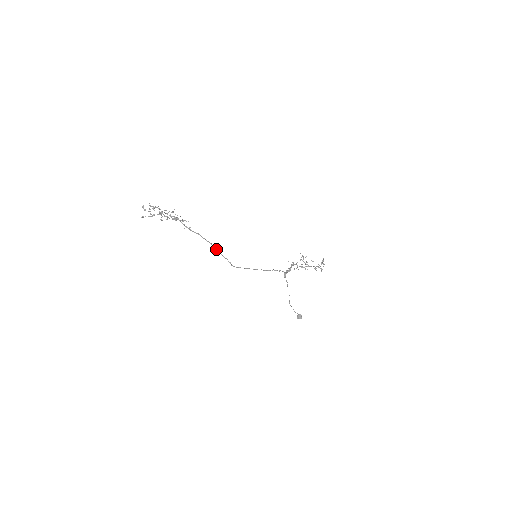
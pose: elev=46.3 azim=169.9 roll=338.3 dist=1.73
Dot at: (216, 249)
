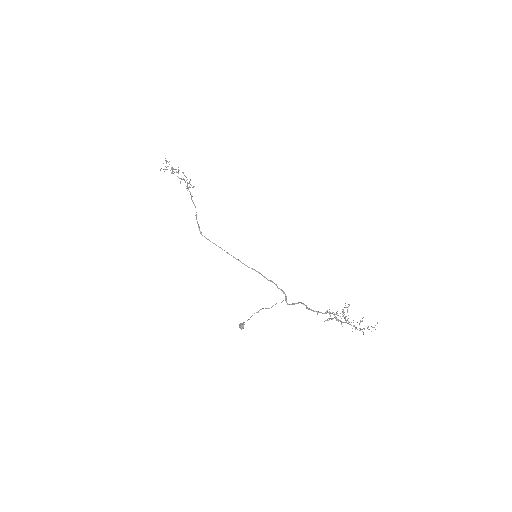
Dot at: (196, 212)
